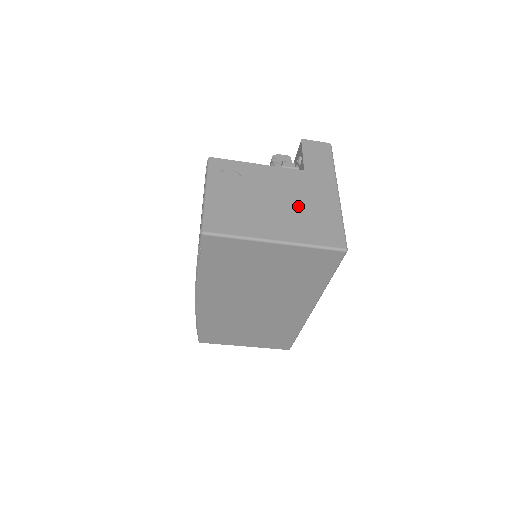
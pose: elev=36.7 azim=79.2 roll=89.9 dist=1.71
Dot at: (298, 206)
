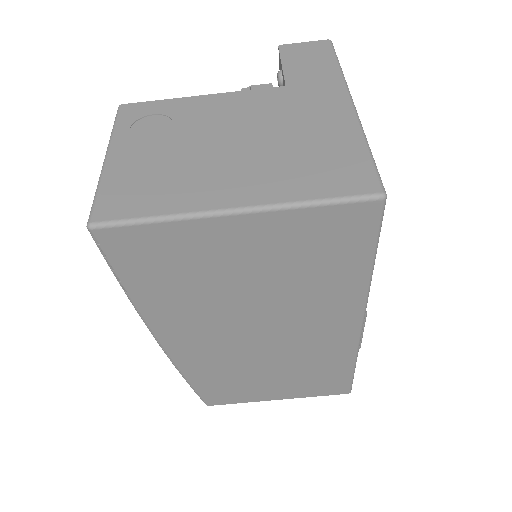
Dot at: (276, 141)
